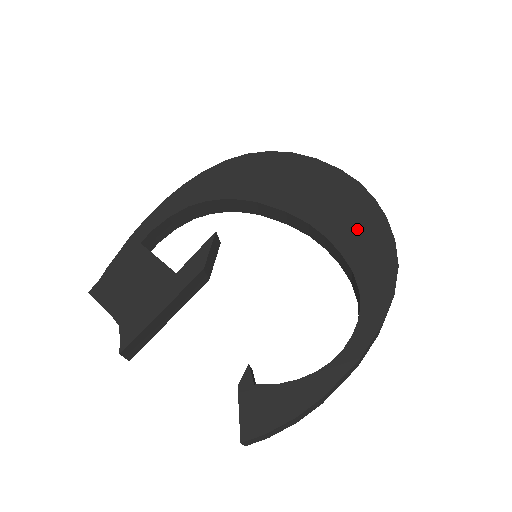
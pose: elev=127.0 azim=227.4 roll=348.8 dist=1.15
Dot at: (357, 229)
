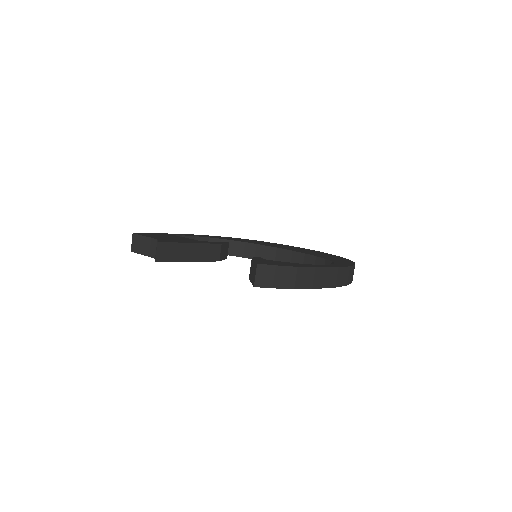
Dot at: (325, 255)
